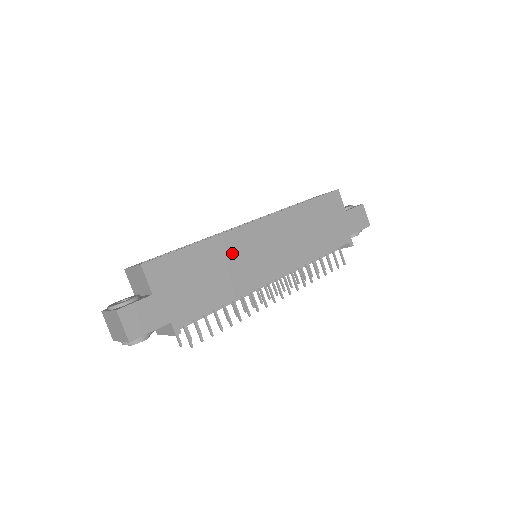
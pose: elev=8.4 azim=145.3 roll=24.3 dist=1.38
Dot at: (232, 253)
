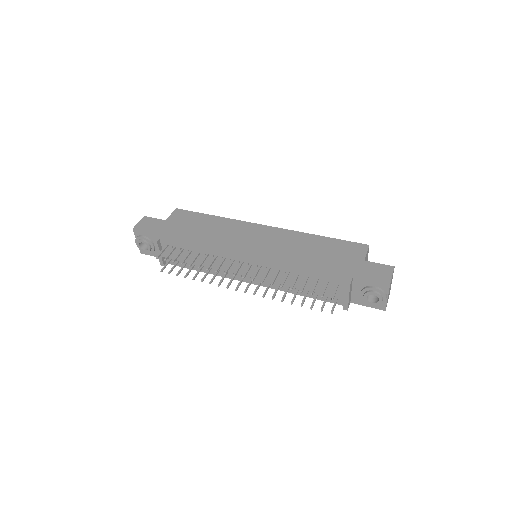
Dot at: (229, 230)
